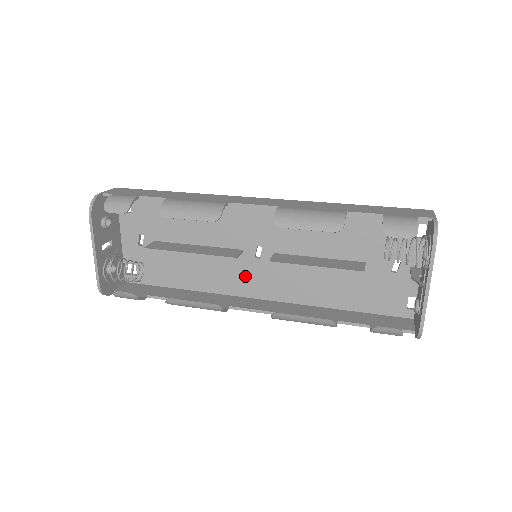
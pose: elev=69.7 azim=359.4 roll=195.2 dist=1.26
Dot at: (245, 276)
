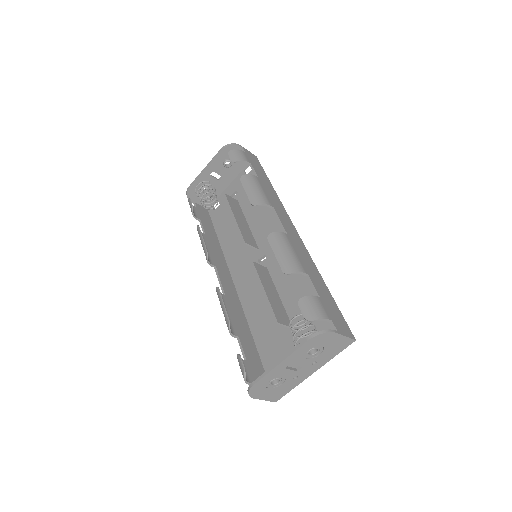
Dot at: (244, 265)
